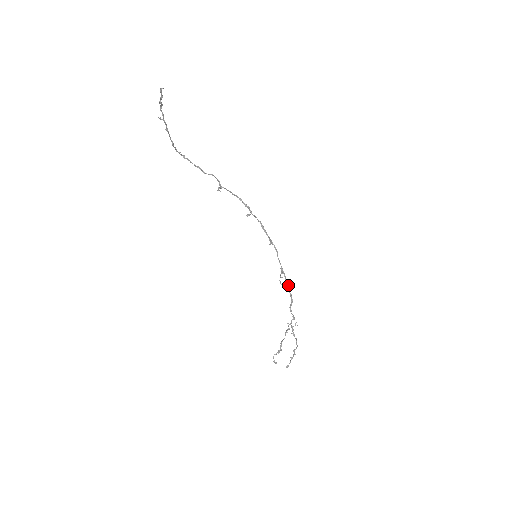
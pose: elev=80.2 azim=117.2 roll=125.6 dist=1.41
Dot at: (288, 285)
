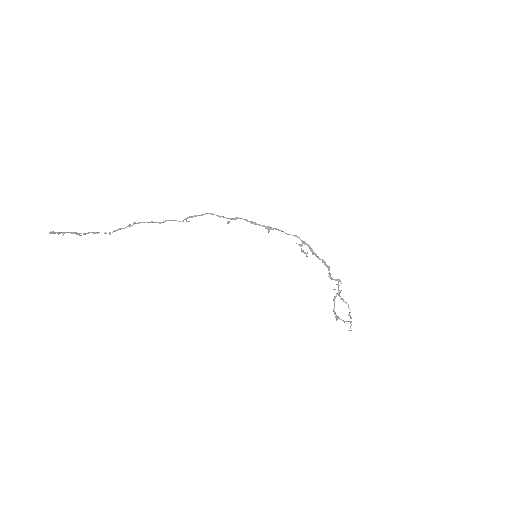
Dot at: occluded
